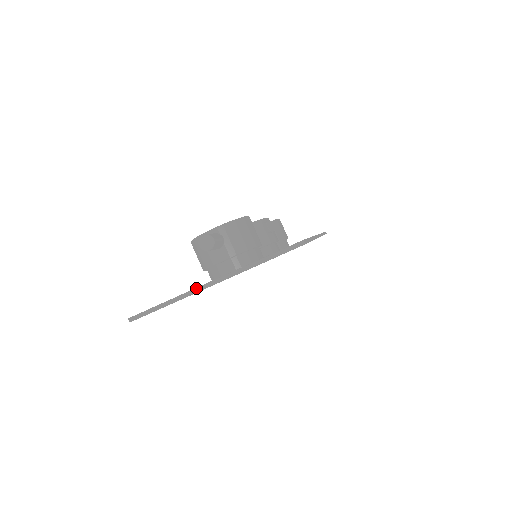
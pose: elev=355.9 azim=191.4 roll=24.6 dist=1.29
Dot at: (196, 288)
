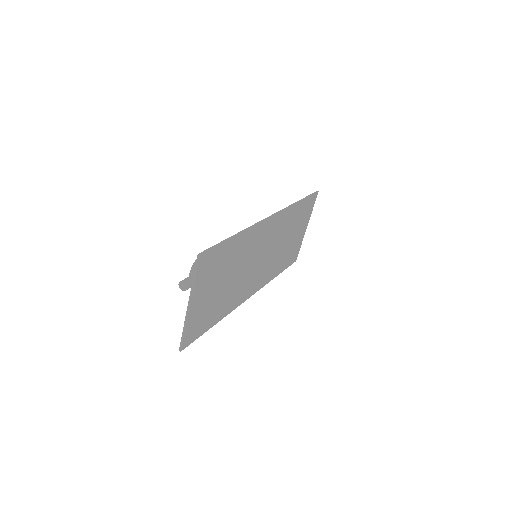
Dot at: (186, 314)
